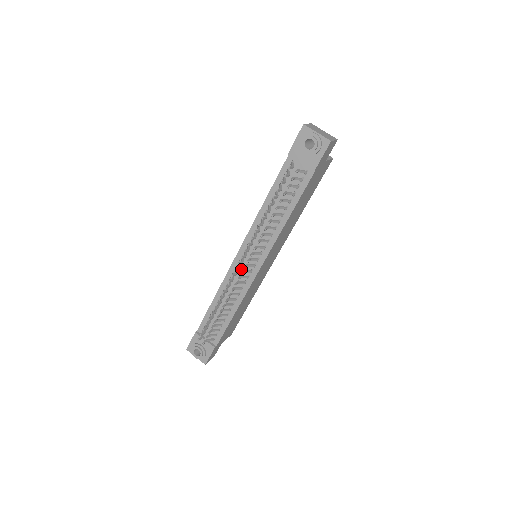
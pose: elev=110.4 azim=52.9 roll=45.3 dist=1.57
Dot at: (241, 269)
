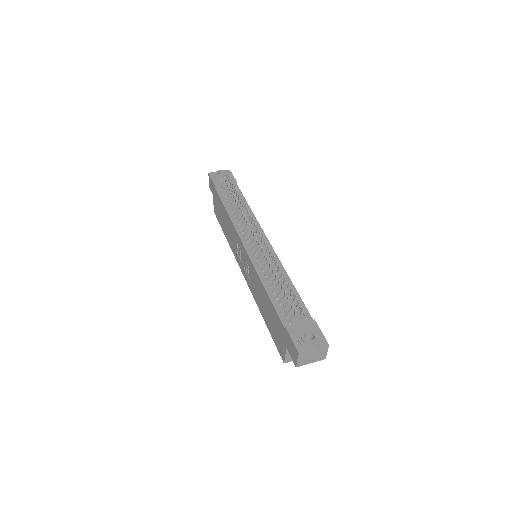
Dot at: (258, 252)
